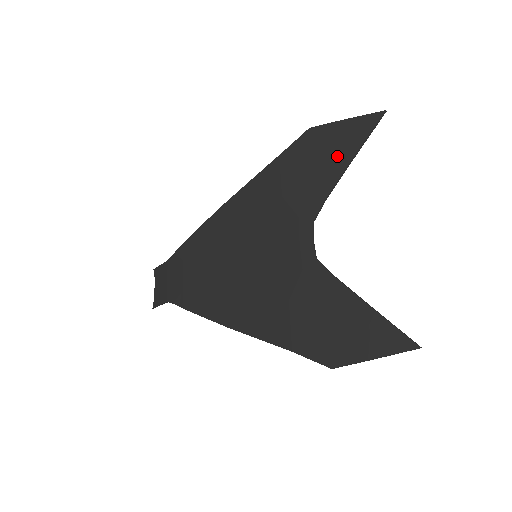
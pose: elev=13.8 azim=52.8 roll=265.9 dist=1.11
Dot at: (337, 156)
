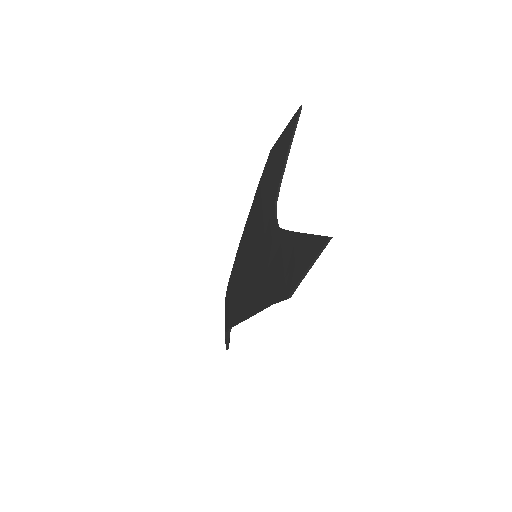
Dot at: (282, 154)
